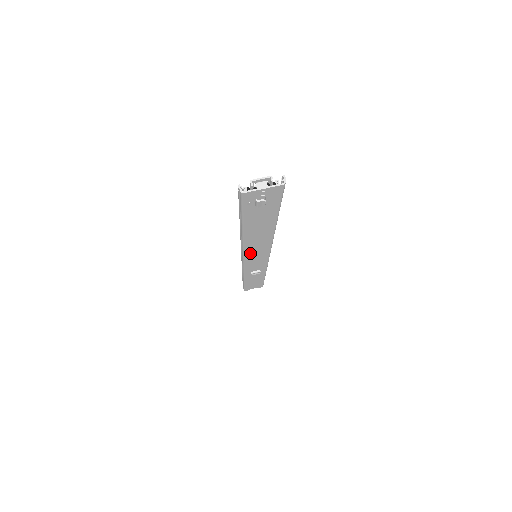
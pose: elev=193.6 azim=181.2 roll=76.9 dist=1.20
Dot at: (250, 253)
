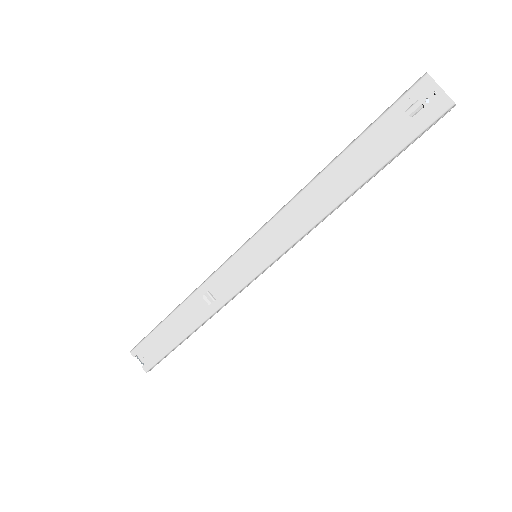
Dot at: (273, 229)
